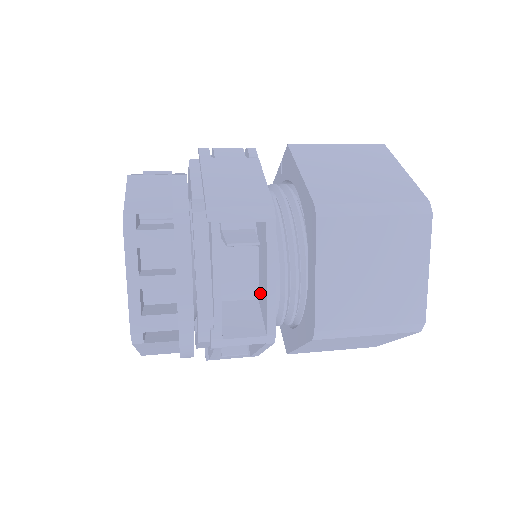
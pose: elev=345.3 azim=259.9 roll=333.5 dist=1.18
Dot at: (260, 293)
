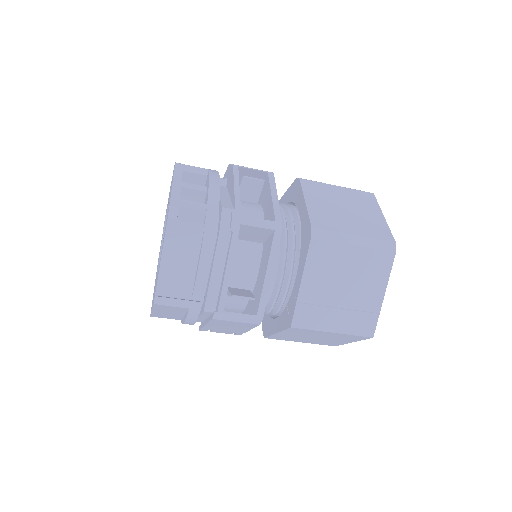
Dot at: occluded
